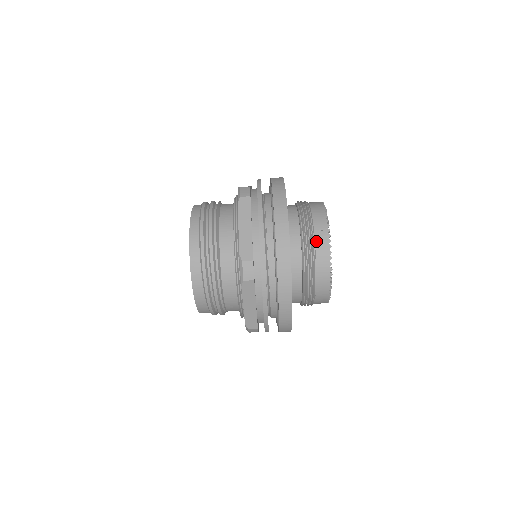
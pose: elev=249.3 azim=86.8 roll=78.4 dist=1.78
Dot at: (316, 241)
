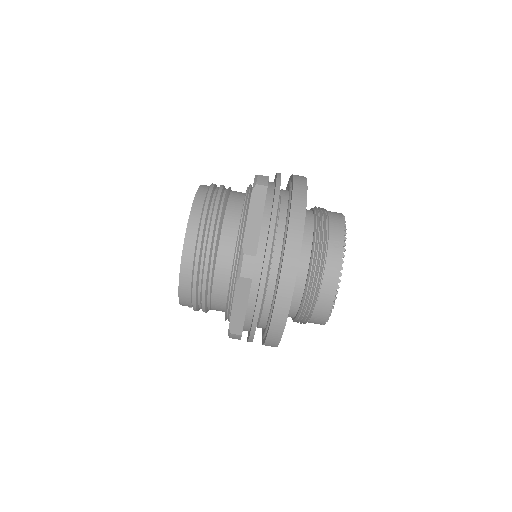
Dot at: (328, 252)
